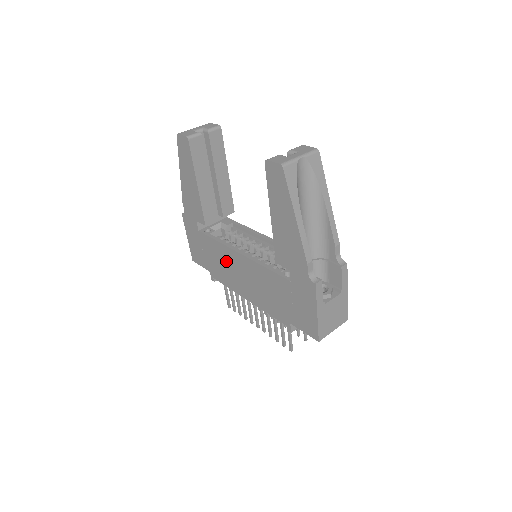
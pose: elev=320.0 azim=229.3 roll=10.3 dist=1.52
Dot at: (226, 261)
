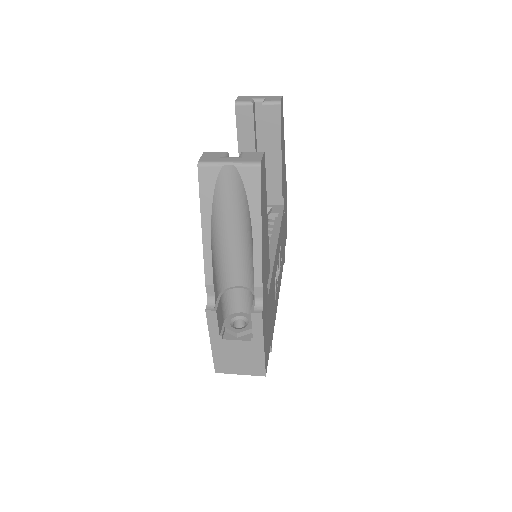
Dot at: occluded
